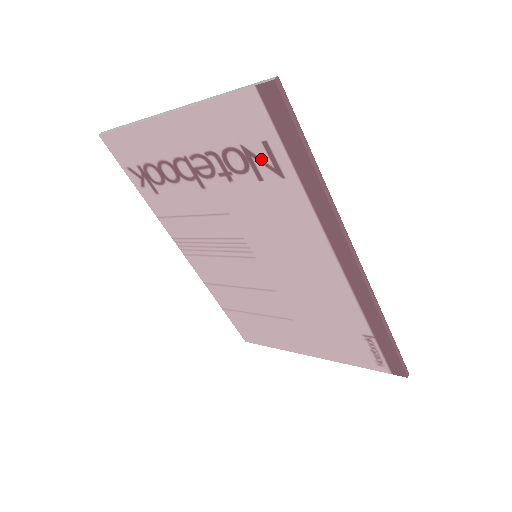
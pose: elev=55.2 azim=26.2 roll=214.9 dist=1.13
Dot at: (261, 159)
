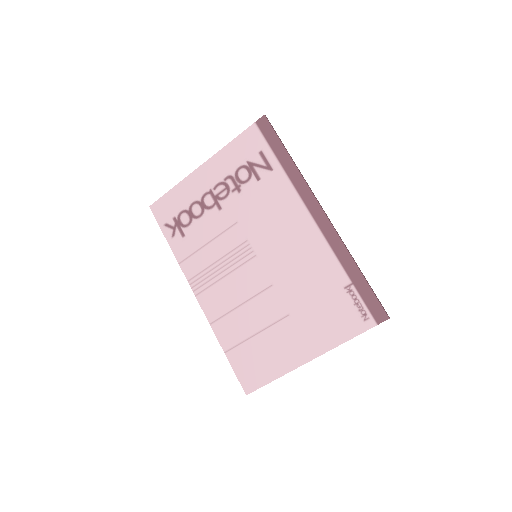
Dot at: (259, 164)
